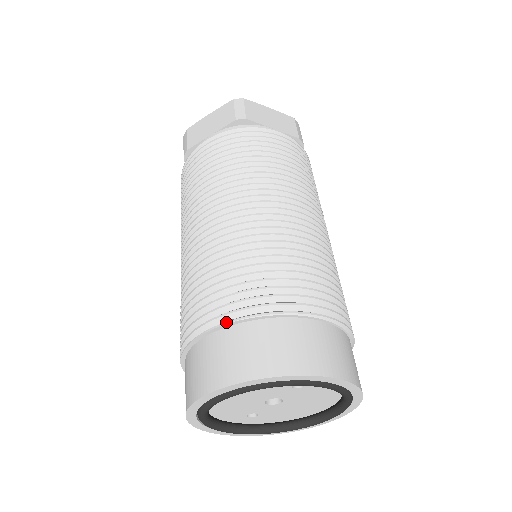
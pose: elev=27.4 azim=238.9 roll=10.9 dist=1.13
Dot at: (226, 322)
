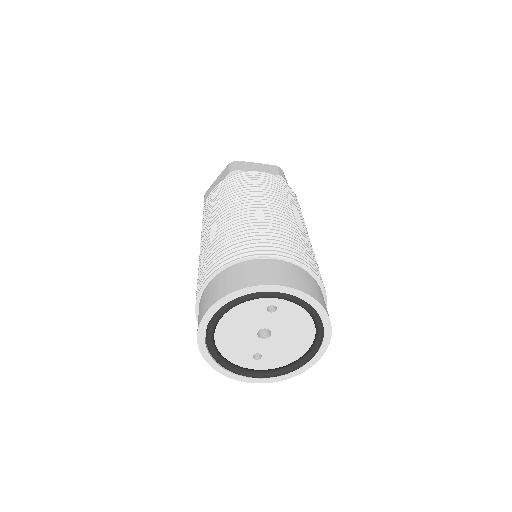
Dot at: (213, 273)
